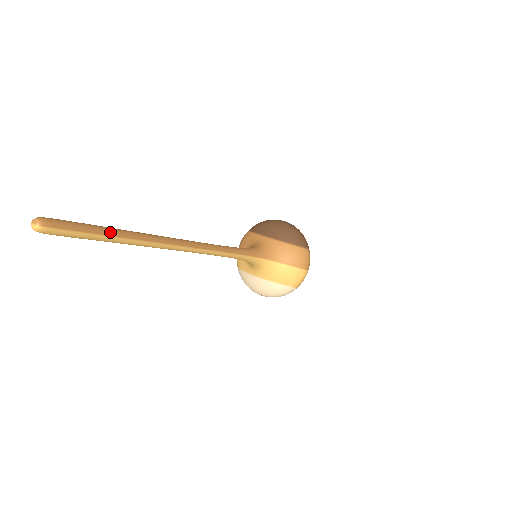
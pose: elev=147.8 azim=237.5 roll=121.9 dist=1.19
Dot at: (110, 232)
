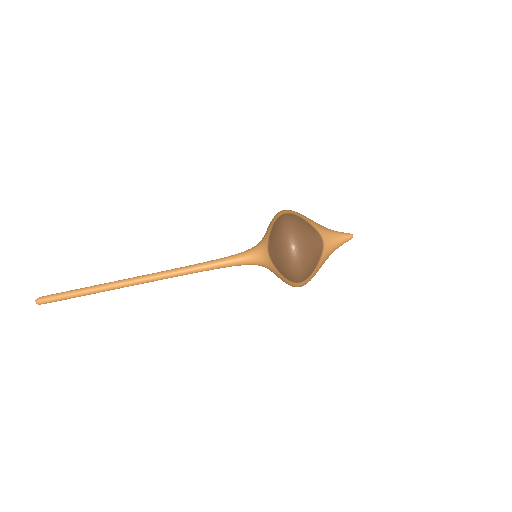
Dot at: (78, 296)
